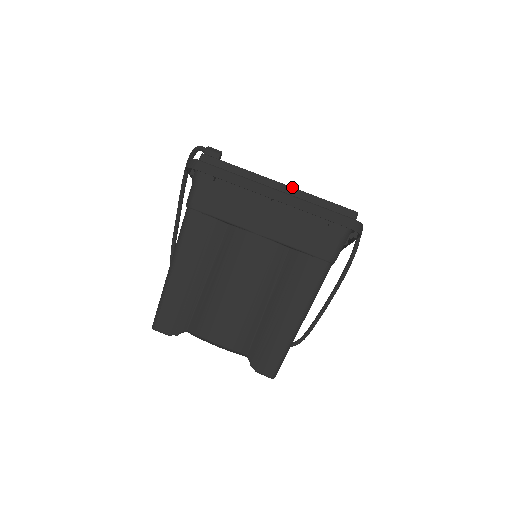
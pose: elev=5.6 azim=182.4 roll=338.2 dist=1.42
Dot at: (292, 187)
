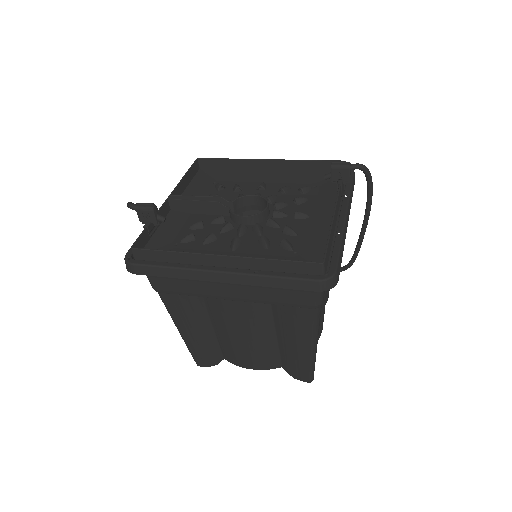
Dot at: (237, 257)
